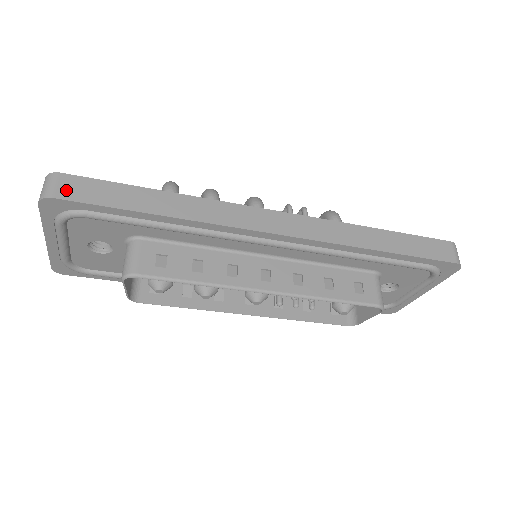
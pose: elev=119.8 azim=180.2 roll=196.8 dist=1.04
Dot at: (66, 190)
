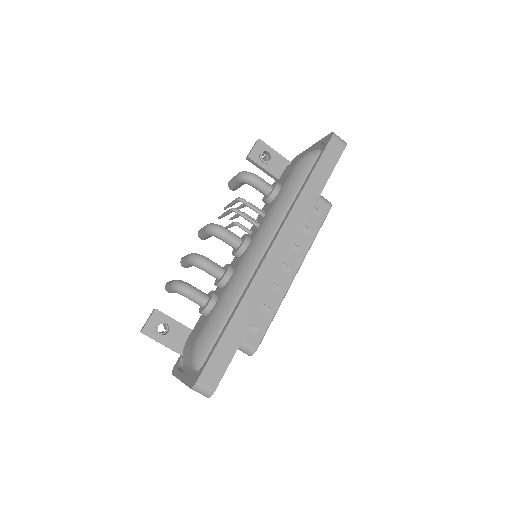
Dot at: (212, 381)
